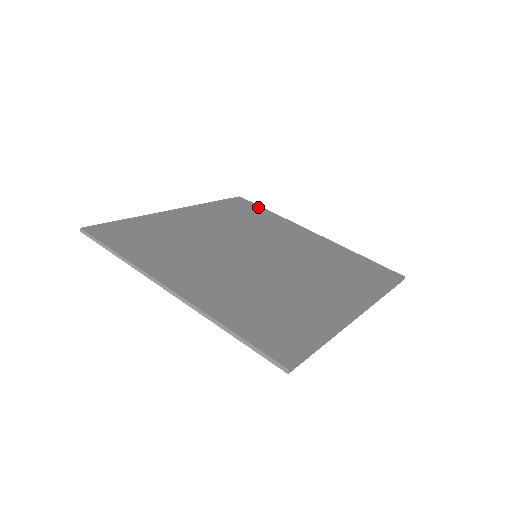
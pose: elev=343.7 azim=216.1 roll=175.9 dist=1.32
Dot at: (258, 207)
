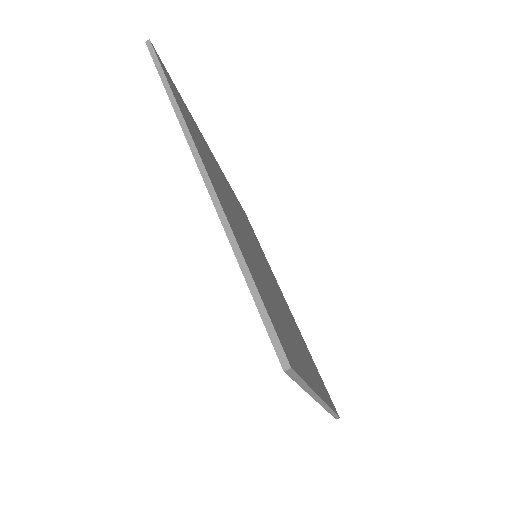
Dot at: occluded
